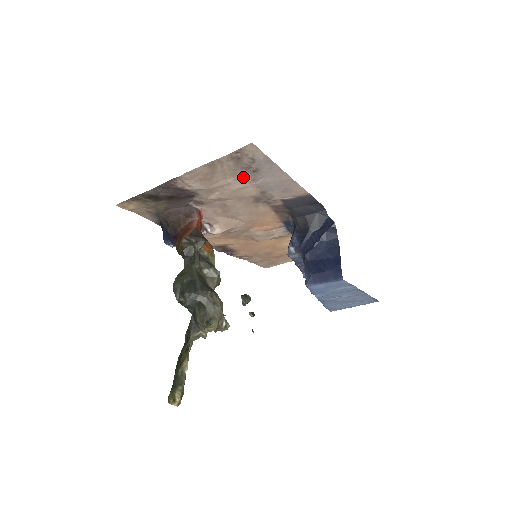
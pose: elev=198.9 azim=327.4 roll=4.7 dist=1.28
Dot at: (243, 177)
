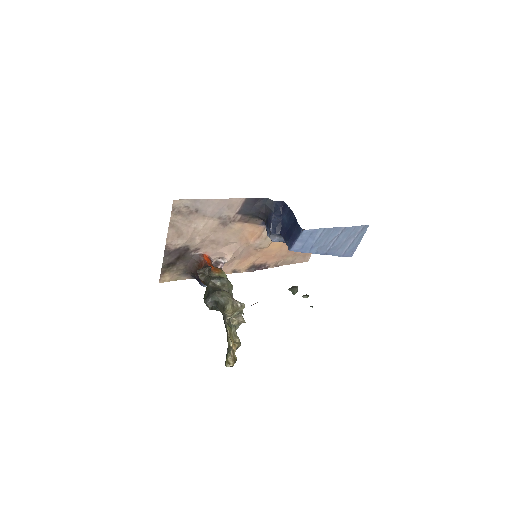
Dot at: (197, 219)
